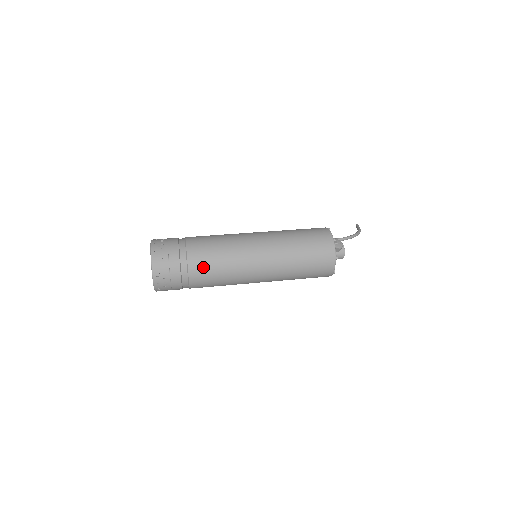
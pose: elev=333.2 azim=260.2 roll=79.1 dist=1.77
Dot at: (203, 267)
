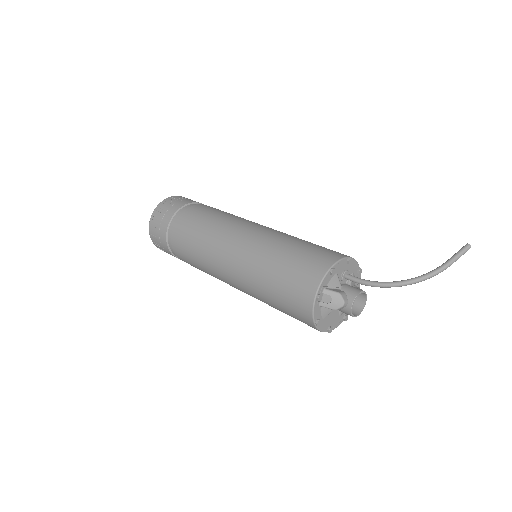
Dot at: (184, 257)
